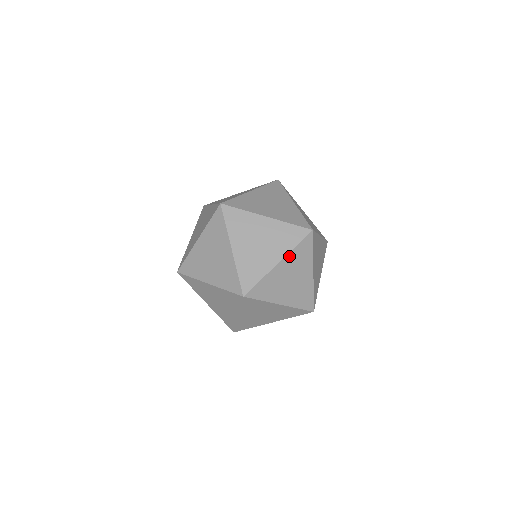
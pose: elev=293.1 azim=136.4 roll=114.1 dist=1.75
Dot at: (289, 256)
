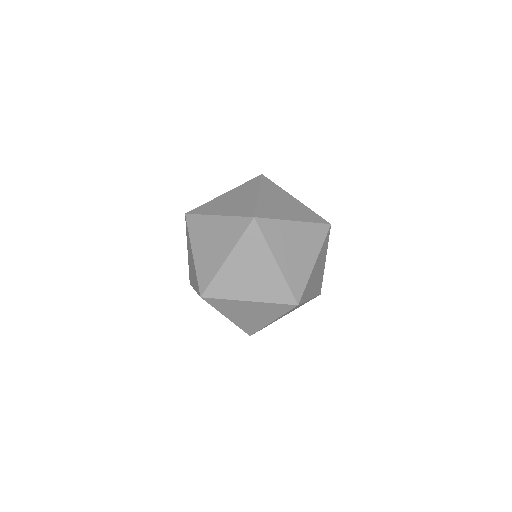
Dot at: occluded
